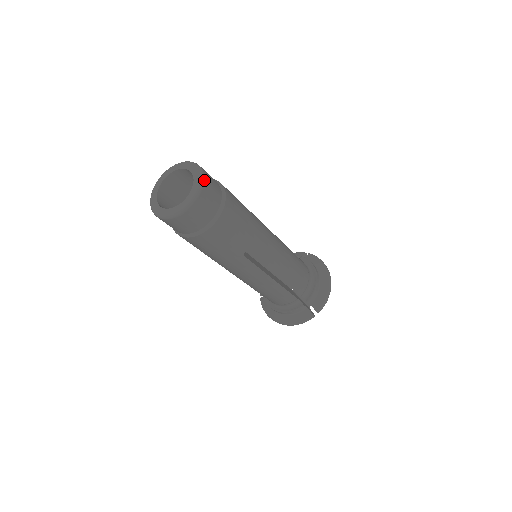
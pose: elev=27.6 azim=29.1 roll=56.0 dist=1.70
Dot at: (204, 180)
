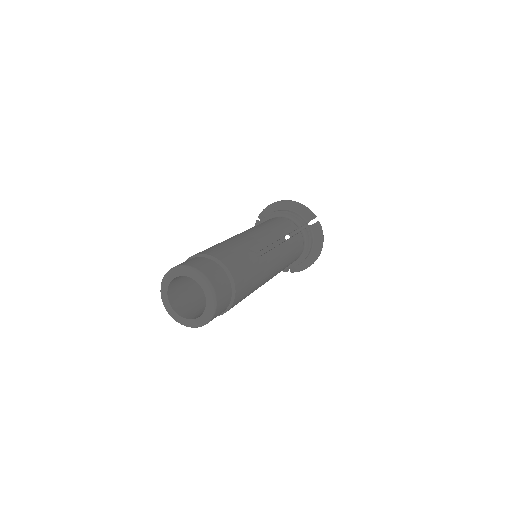
Dot at: (213, 316)
